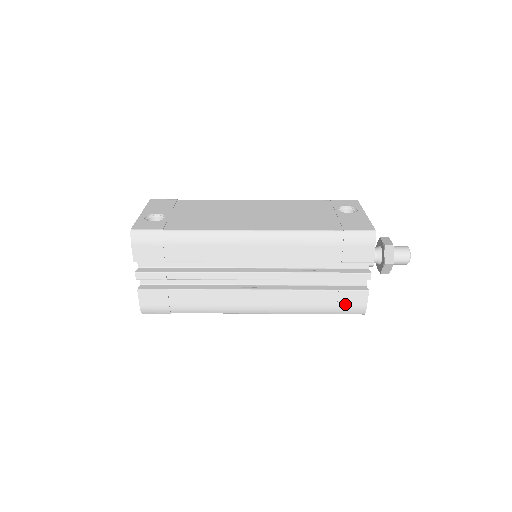
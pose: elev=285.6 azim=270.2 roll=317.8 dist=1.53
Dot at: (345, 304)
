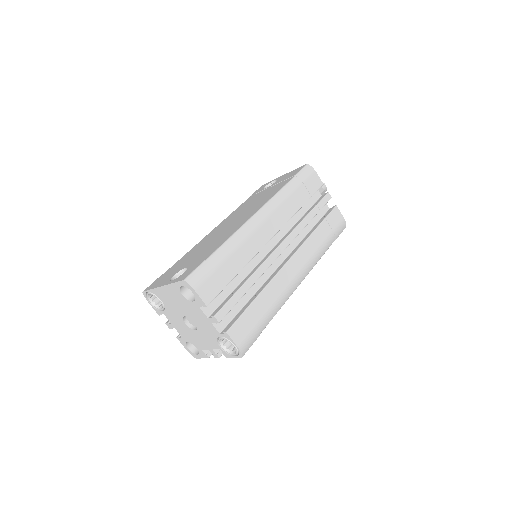
Dot at: (335, 226)
